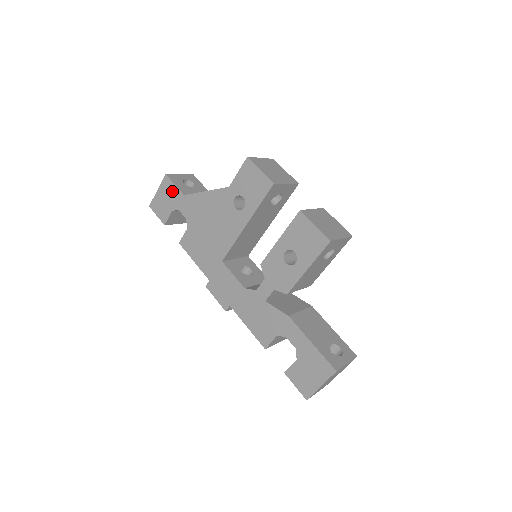
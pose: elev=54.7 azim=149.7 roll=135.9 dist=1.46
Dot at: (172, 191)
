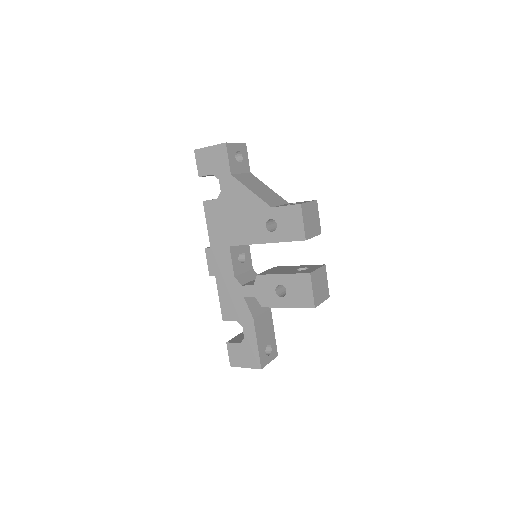
Dot at: (223, 161)
